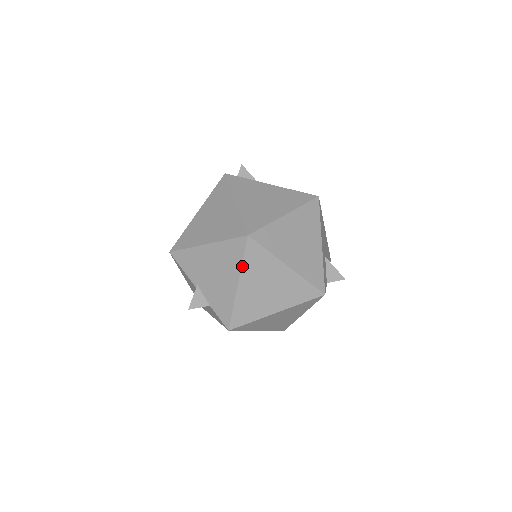
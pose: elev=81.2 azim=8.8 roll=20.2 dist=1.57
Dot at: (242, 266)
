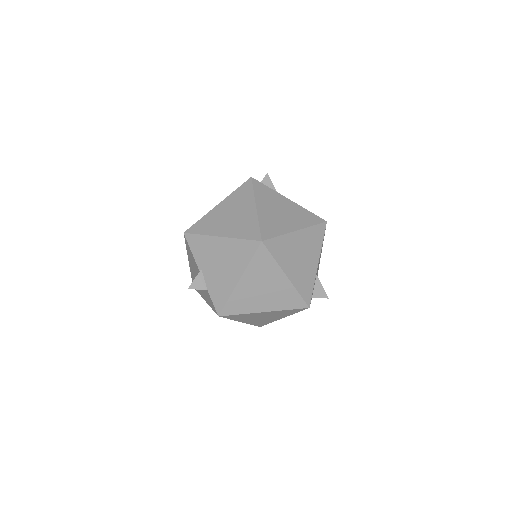
Dot at: (248, 265)
